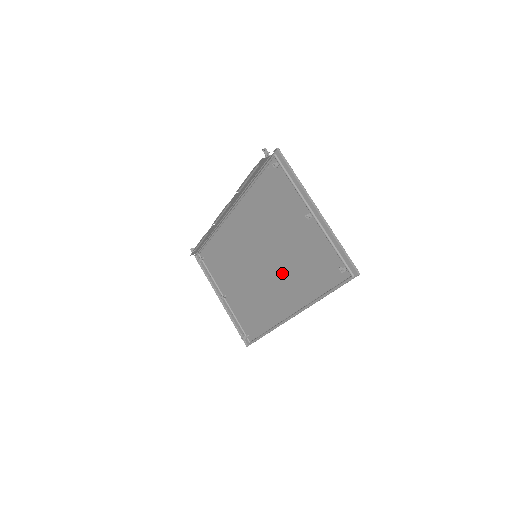
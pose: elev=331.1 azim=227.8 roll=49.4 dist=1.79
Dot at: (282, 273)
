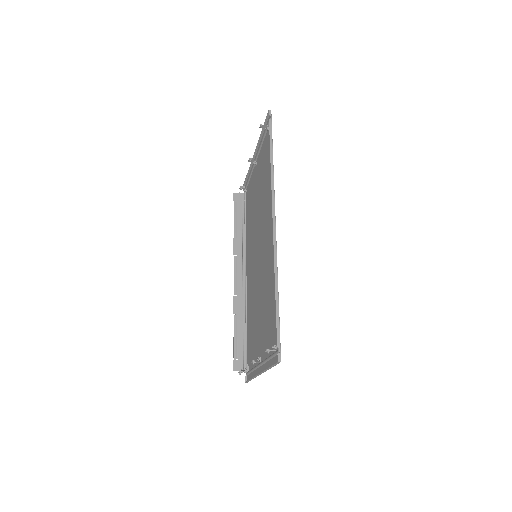
Dot at: (263, 221)
